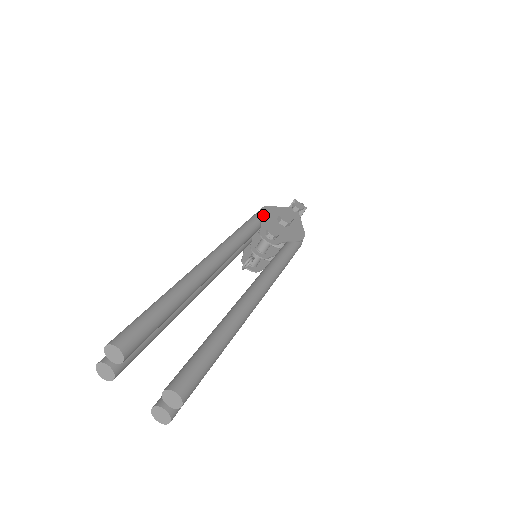
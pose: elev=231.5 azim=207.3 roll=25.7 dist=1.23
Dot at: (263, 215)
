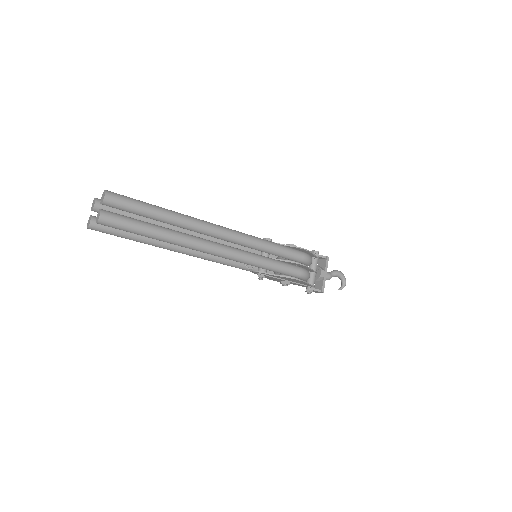
Dot at: occluded
